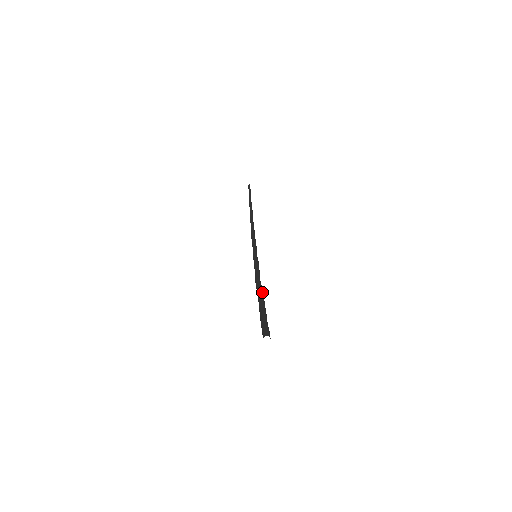
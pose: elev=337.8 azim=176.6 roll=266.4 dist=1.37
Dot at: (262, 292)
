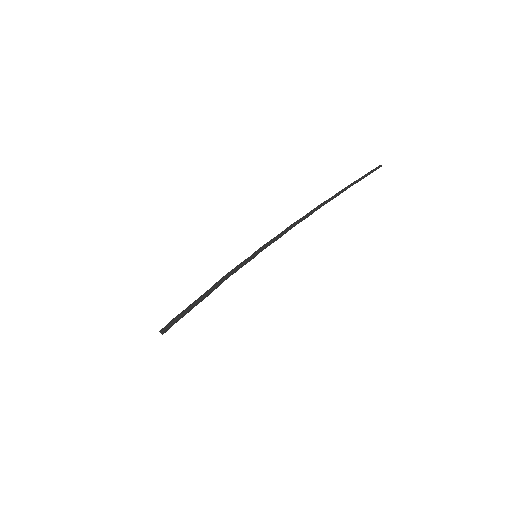
Dot at: occluded
